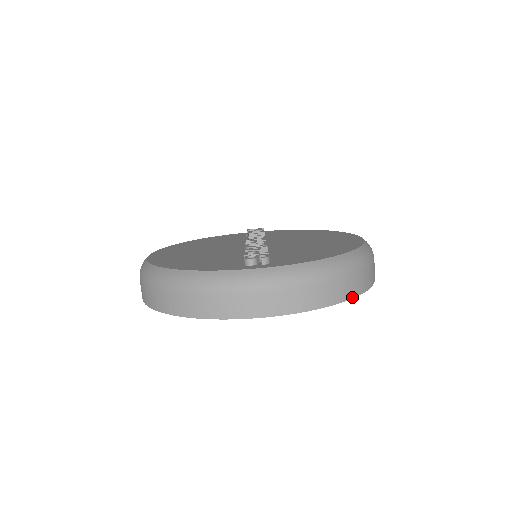
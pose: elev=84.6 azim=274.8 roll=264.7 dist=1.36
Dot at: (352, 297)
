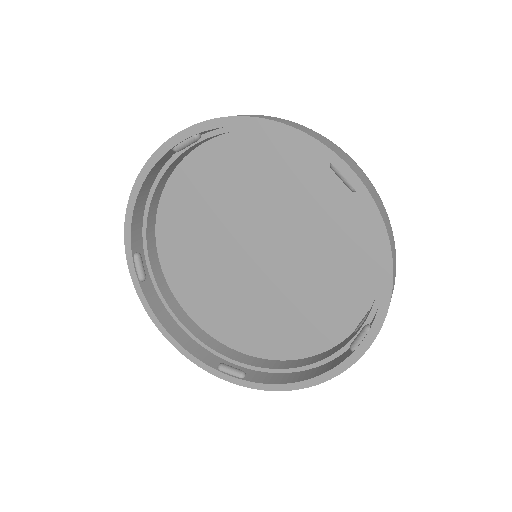
Dot at: (387, 230)
